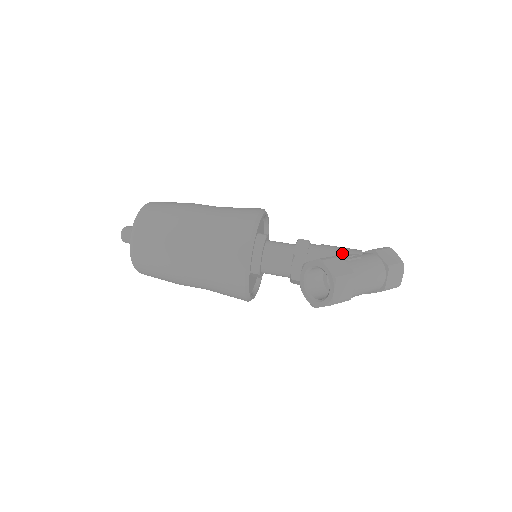
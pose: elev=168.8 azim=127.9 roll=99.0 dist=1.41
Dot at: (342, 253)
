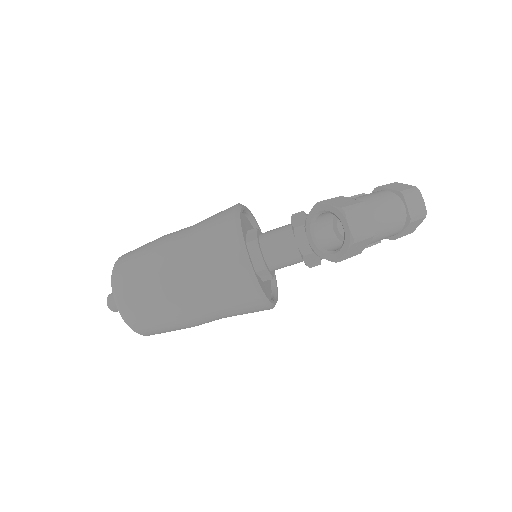
Dot at: occluded
